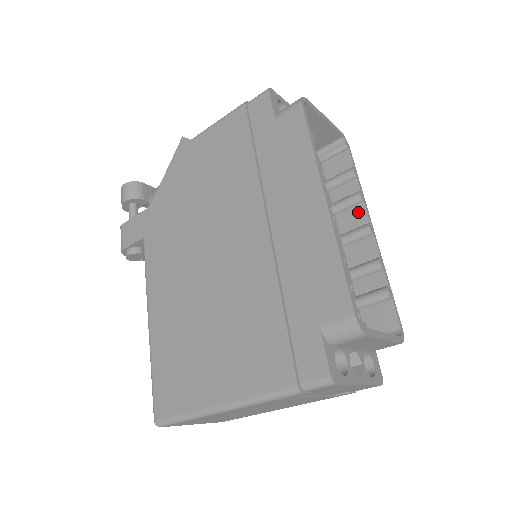
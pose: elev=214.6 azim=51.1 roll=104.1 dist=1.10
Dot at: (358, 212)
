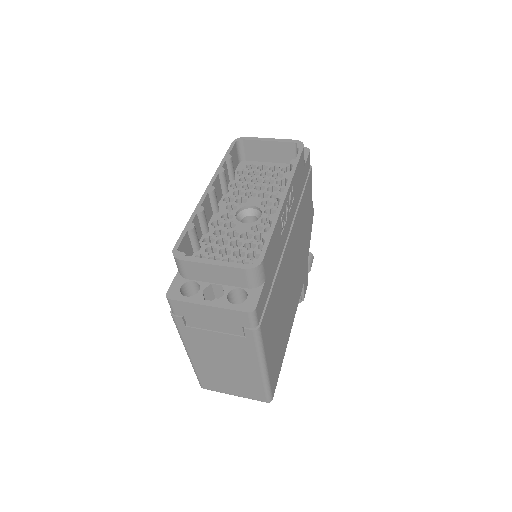
Dot at: occluded
